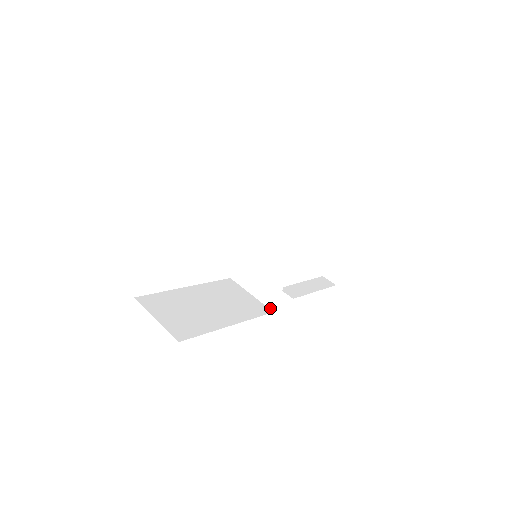
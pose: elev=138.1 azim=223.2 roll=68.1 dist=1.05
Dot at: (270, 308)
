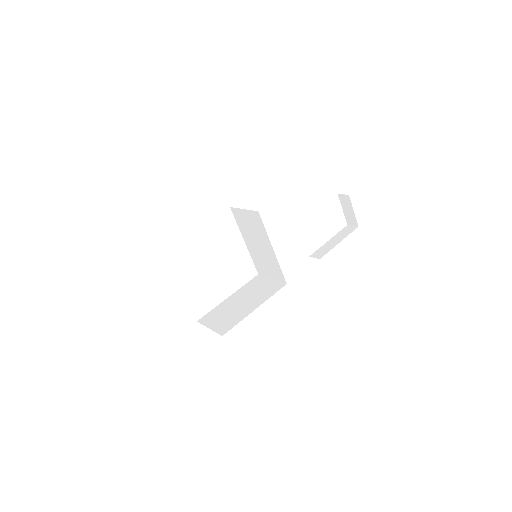
Dot at: (284, 282)
